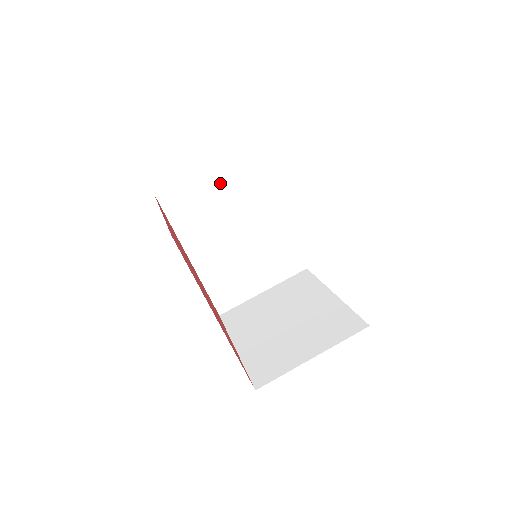
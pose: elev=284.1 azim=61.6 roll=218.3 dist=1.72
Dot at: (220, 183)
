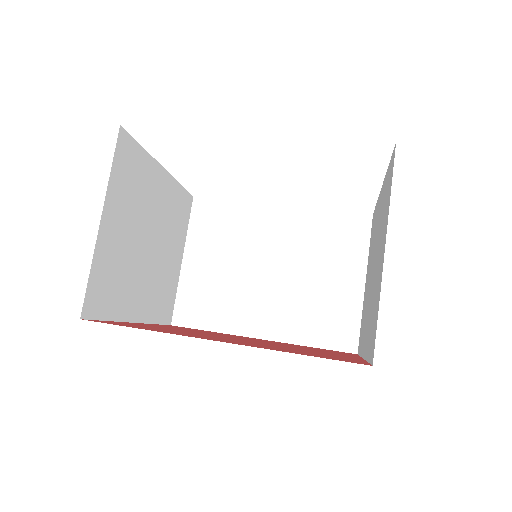
Dot at: (206, 255)
